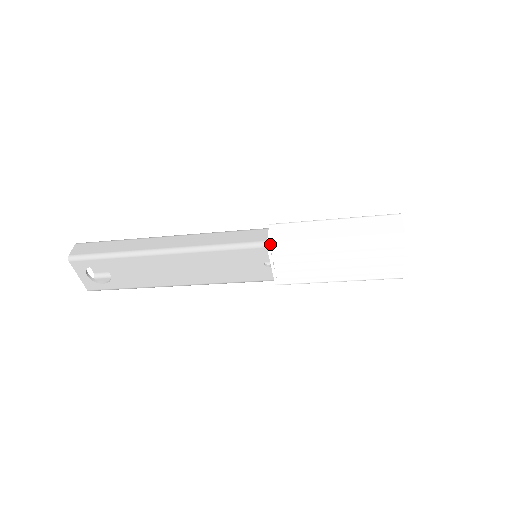
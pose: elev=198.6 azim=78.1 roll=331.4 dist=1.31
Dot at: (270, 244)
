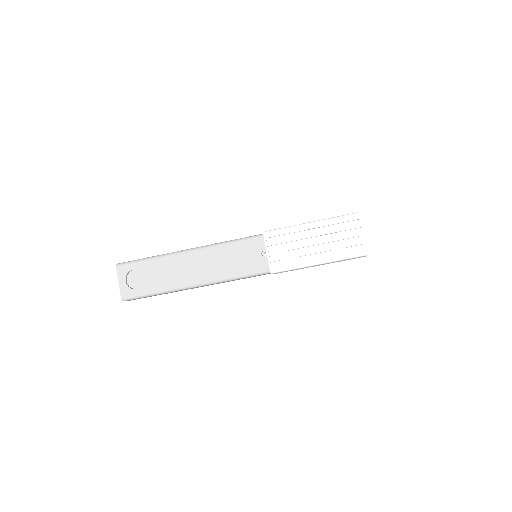
Dot at: (265, 231)
